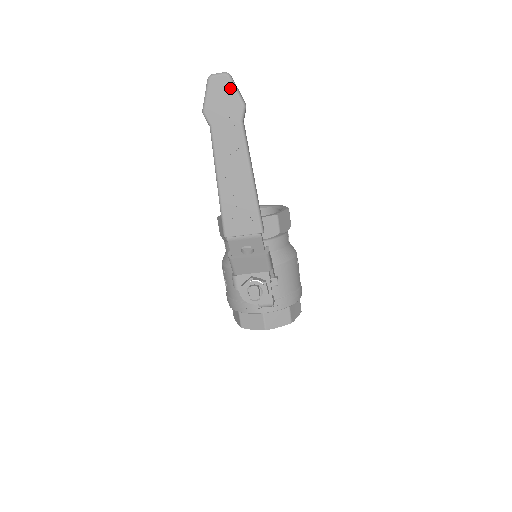
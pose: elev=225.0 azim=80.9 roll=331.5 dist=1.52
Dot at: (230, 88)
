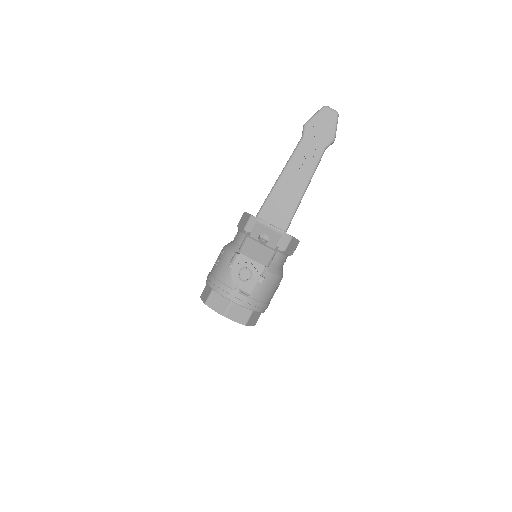
Dot at: (333, 122)
